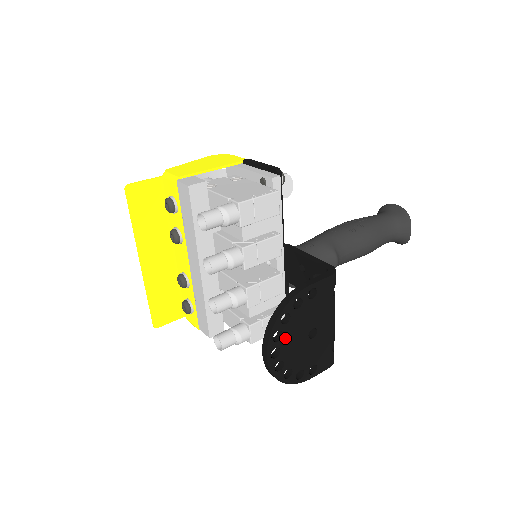
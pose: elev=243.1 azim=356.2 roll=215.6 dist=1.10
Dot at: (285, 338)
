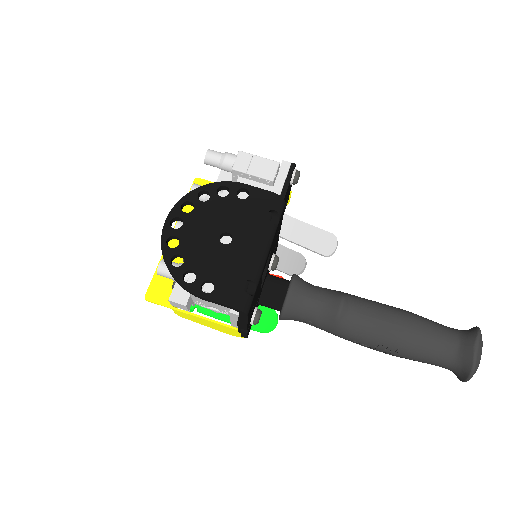
Dot at: (194, 216)
